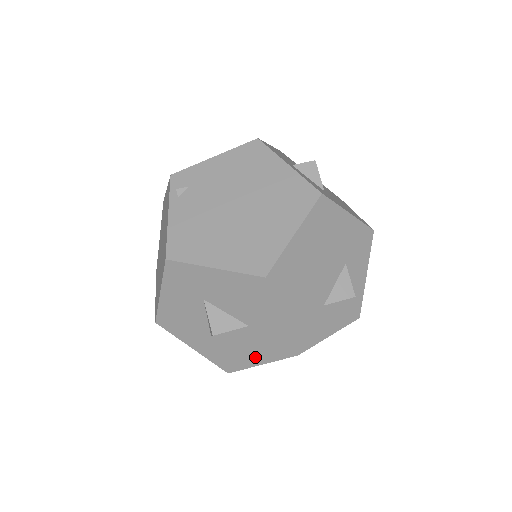
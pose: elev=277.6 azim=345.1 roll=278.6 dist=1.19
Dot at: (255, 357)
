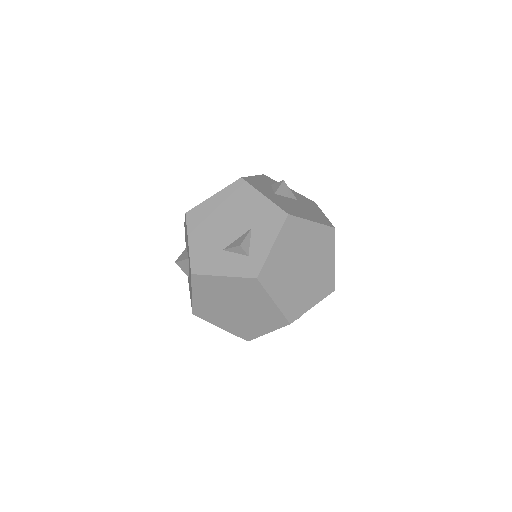
Dot at: occluded
